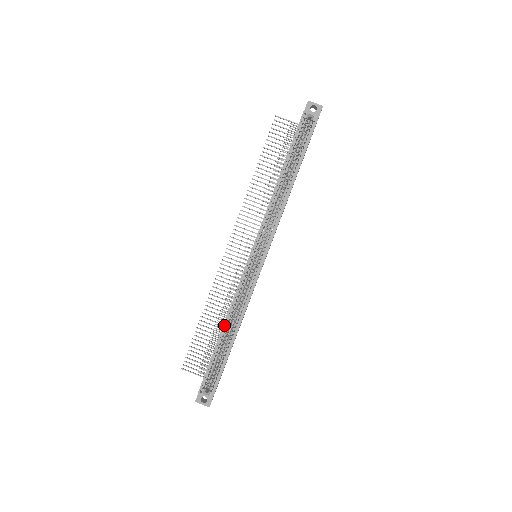
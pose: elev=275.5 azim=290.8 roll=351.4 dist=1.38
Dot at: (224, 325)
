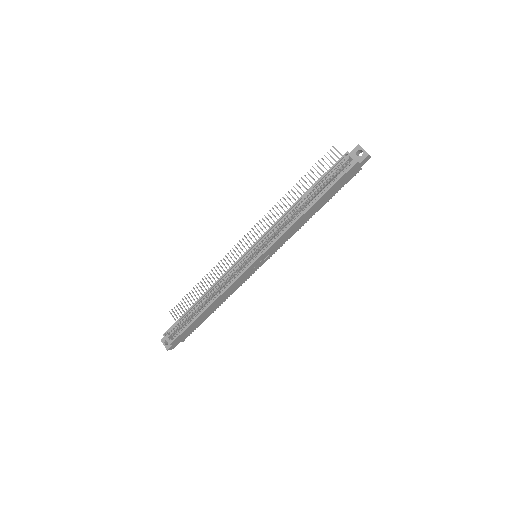
Dot at: (203, 295)
